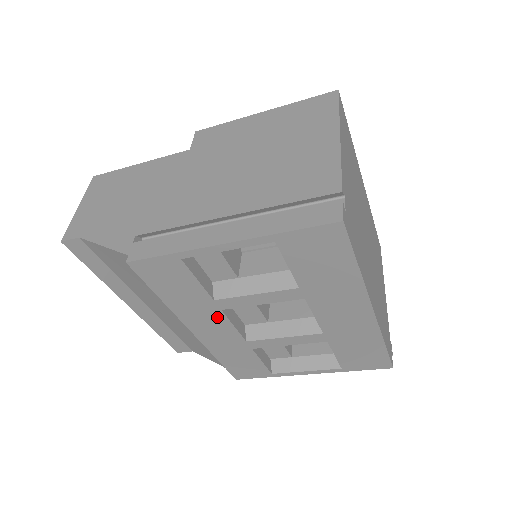
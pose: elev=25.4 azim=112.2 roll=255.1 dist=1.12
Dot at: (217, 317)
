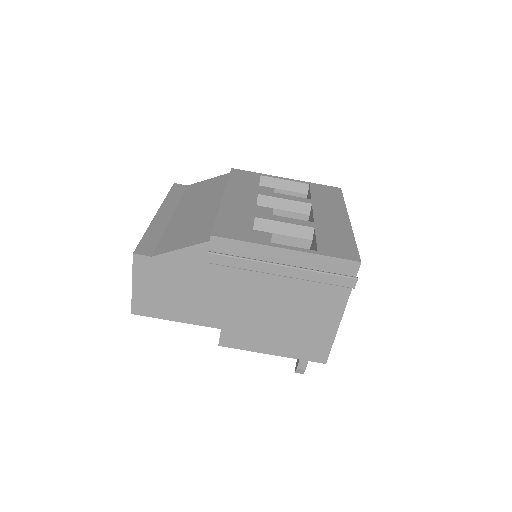
Dot at: (251, 196)
